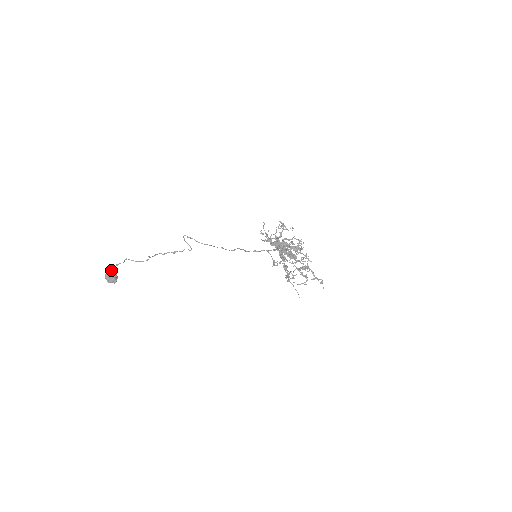
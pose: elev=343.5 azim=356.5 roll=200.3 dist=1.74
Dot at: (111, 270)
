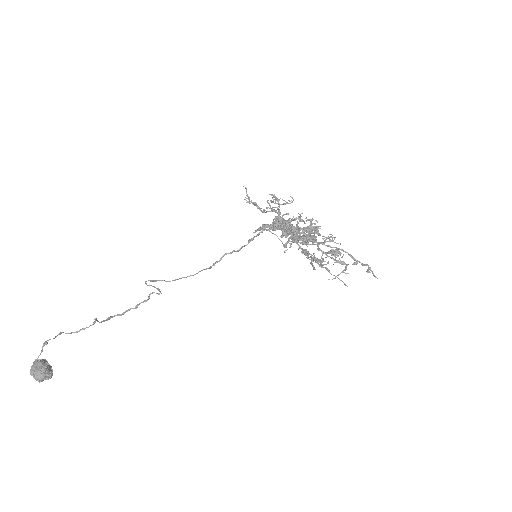
Dot at: occluded
